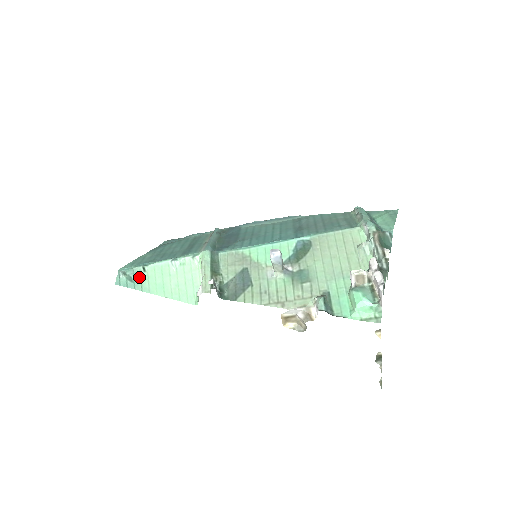
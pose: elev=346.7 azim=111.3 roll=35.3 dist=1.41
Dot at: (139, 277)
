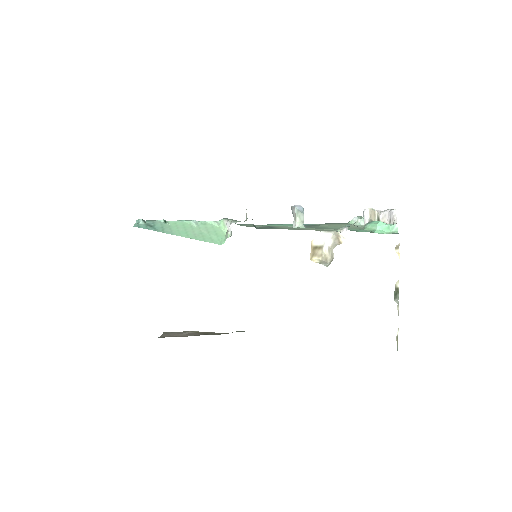
Dot at: (160, 225)
